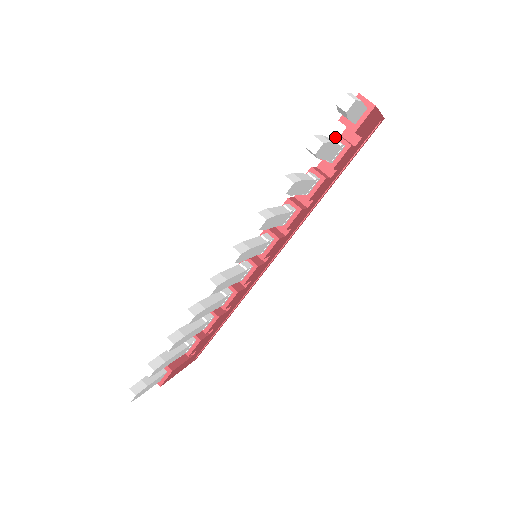
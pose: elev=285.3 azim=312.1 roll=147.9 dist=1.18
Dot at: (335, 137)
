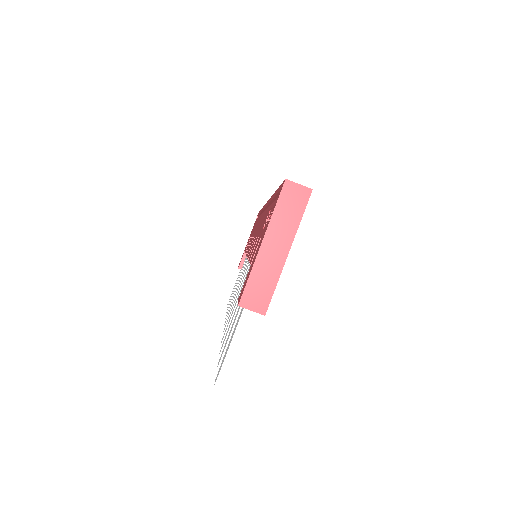
Dot at: occluded
